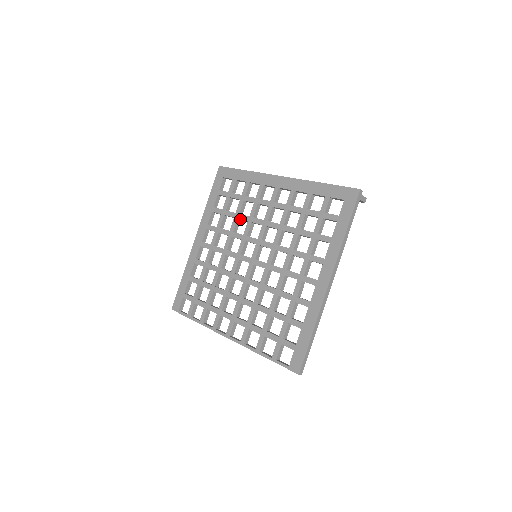
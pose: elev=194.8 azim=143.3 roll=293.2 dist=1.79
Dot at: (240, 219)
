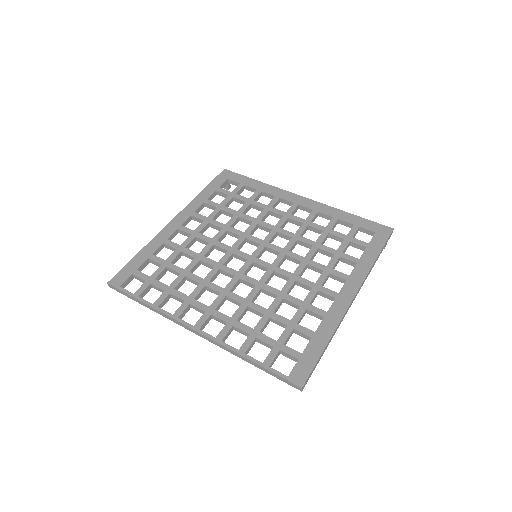
Dot at: (242, 218)
